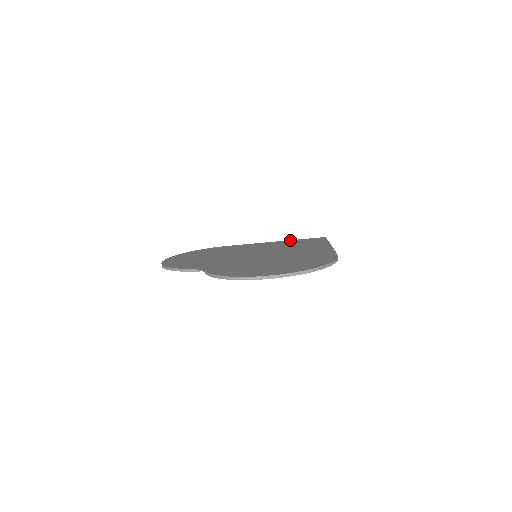
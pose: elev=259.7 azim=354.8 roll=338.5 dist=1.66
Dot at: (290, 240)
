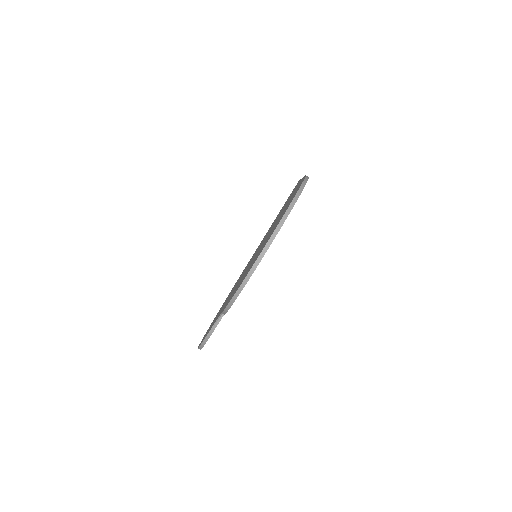
Dot at: occluded
